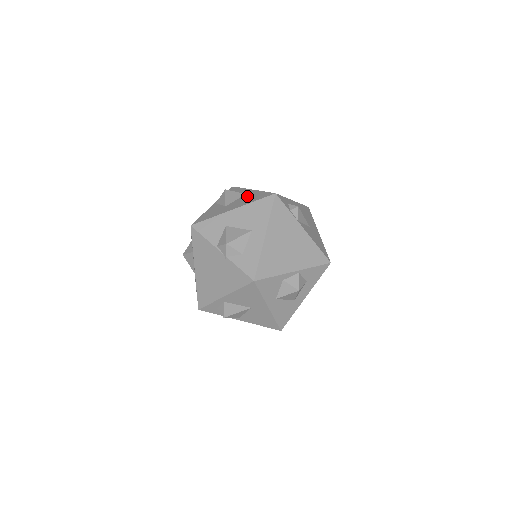
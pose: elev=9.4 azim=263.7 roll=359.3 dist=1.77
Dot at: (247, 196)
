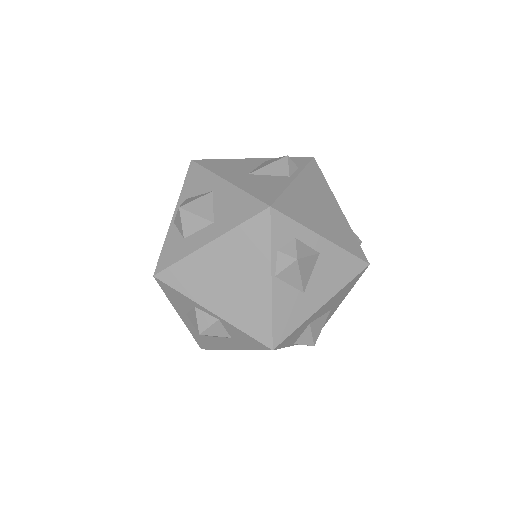
Dot at: (328, 264)
